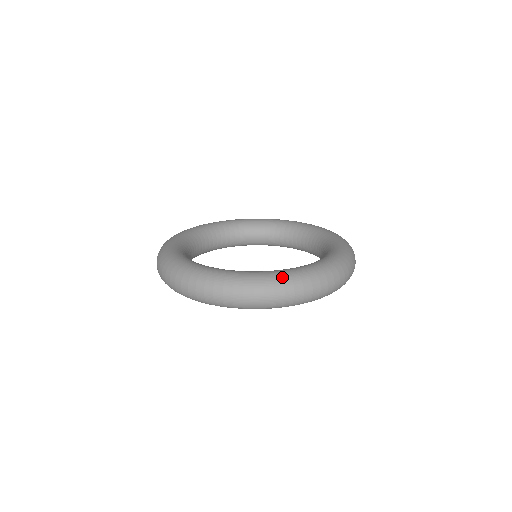
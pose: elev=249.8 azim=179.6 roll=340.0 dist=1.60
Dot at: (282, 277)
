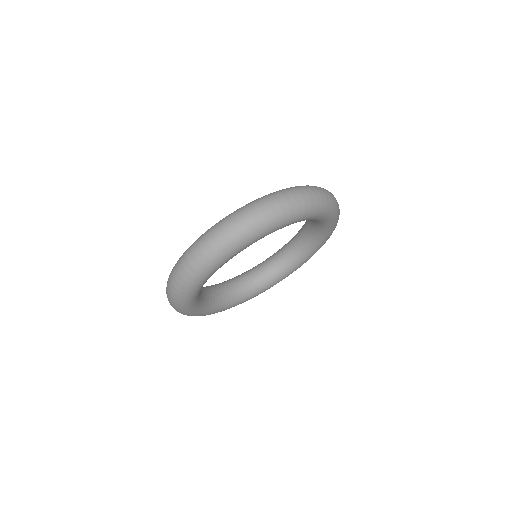
Dot at: (188, 248)
